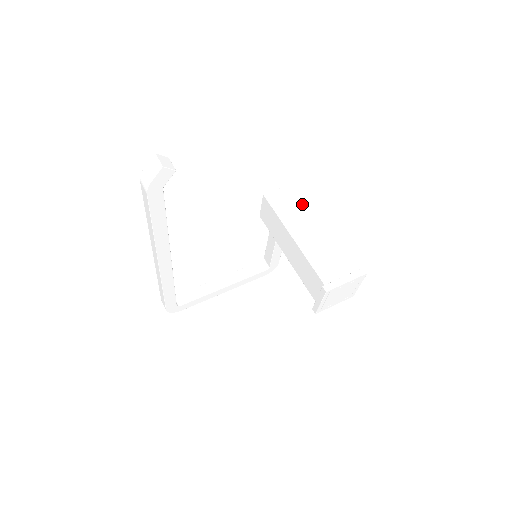
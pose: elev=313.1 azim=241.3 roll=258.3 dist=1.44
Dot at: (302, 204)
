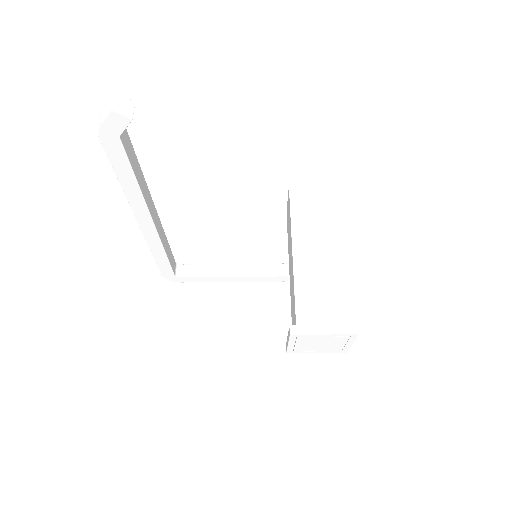
Dot at: (329, 214)
